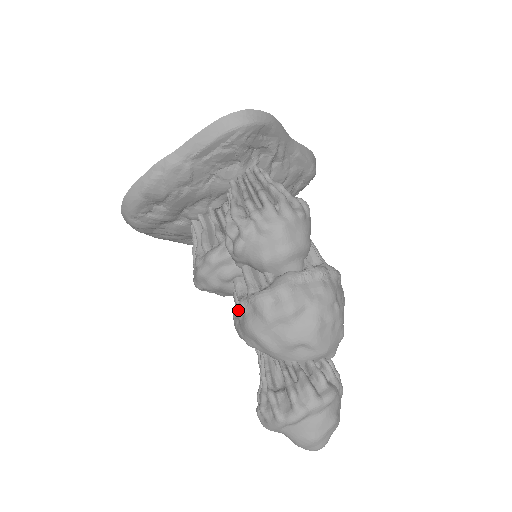
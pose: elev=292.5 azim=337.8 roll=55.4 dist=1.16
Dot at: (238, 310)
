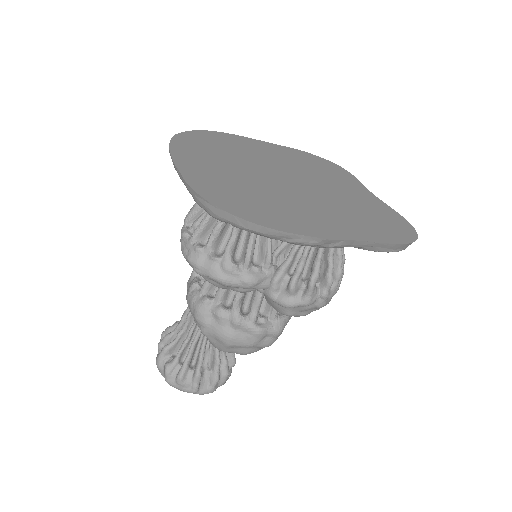
Dot at: (226, 319)
